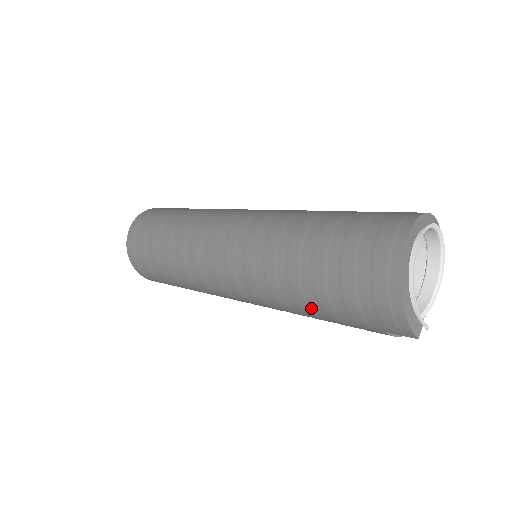
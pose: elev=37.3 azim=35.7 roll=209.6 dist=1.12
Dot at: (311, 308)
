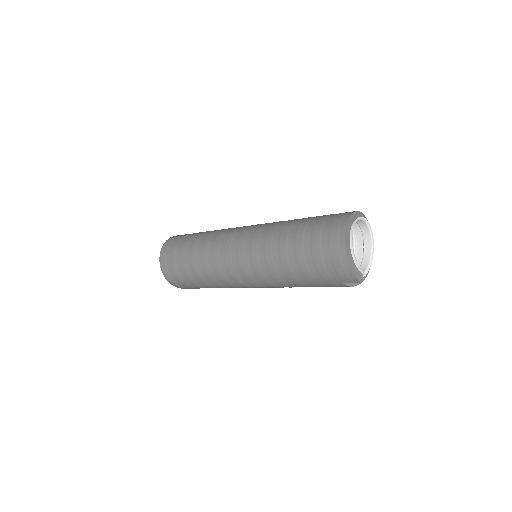
Dot at: (298, 279)
